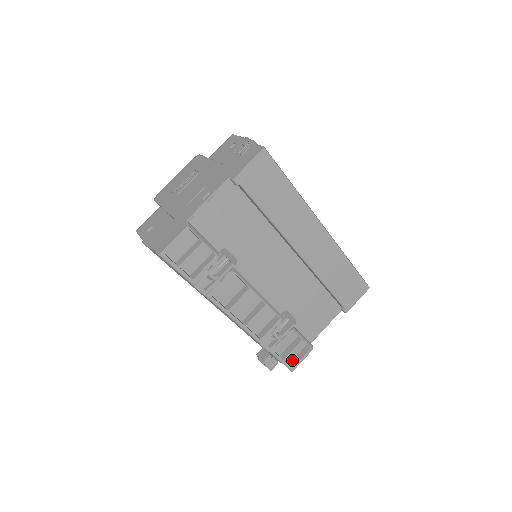
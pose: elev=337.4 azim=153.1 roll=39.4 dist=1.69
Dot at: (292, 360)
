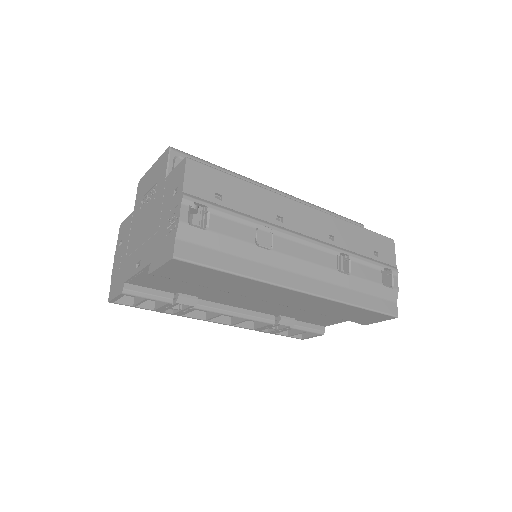
Dot at: occluded
